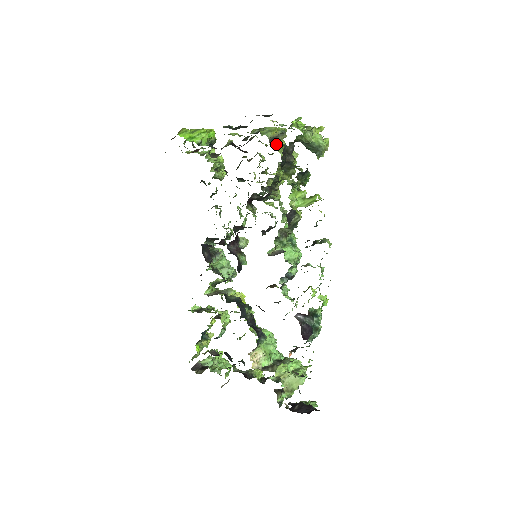
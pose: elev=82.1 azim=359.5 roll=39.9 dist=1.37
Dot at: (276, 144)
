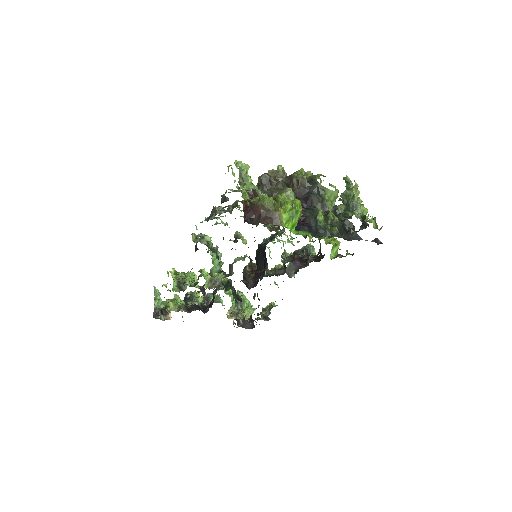
Dot at: occluded
